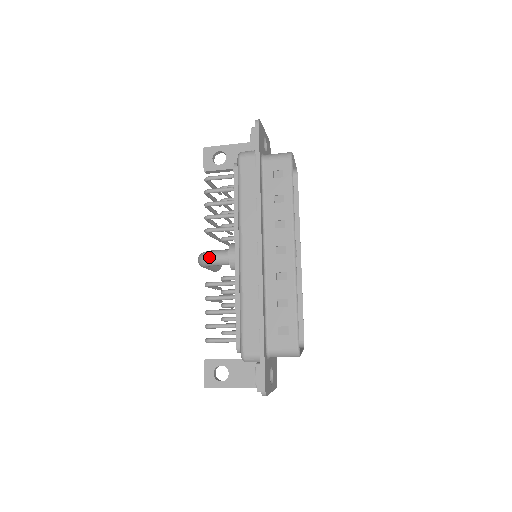
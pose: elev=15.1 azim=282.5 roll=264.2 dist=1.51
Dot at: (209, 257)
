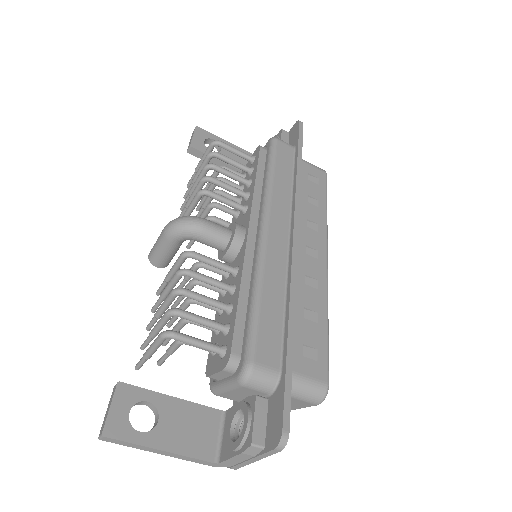
Dot at: (201, 221)
